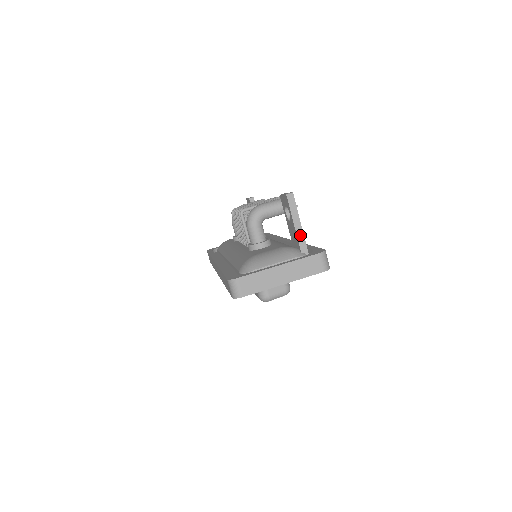
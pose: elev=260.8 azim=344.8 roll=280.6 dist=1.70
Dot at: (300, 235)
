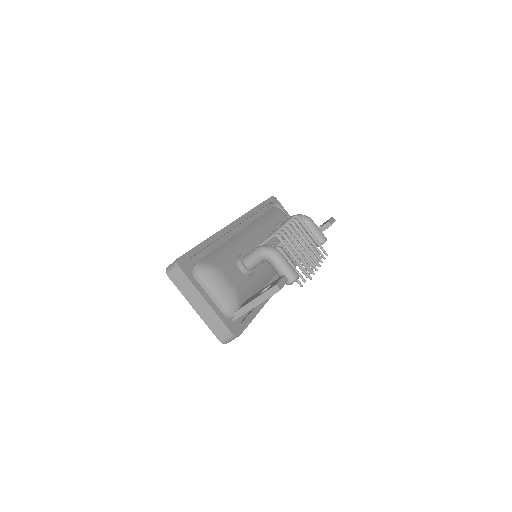
Dot at: (247, 308)
